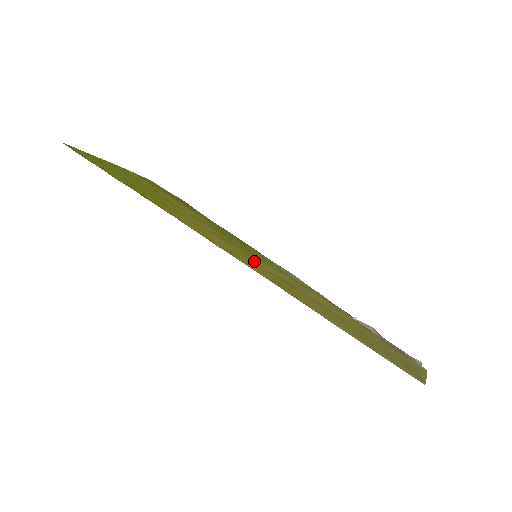
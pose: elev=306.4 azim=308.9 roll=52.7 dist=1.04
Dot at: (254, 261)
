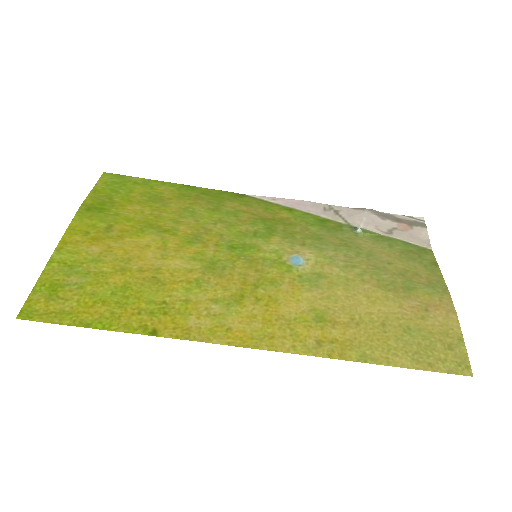
Dot at: (281, 314)
